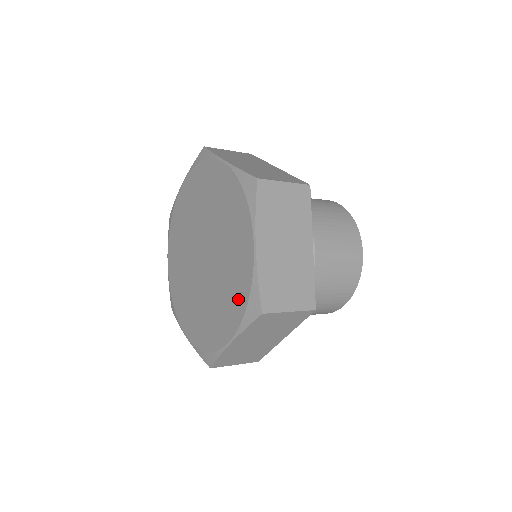
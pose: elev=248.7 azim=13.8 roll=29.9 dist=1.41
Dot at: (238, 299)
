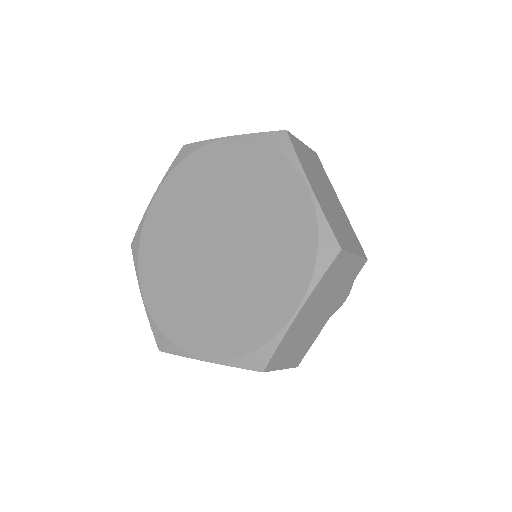
Dot at: (299, 253)
